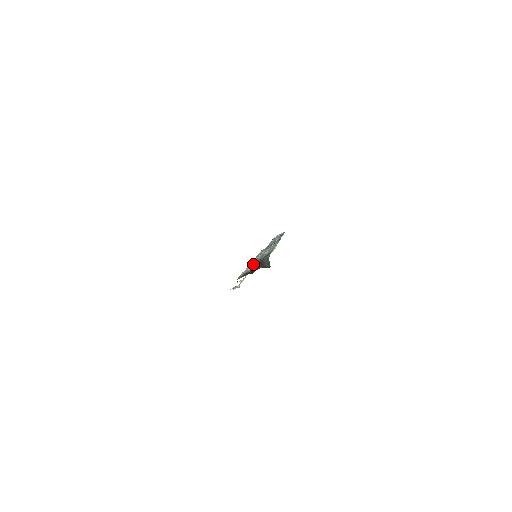
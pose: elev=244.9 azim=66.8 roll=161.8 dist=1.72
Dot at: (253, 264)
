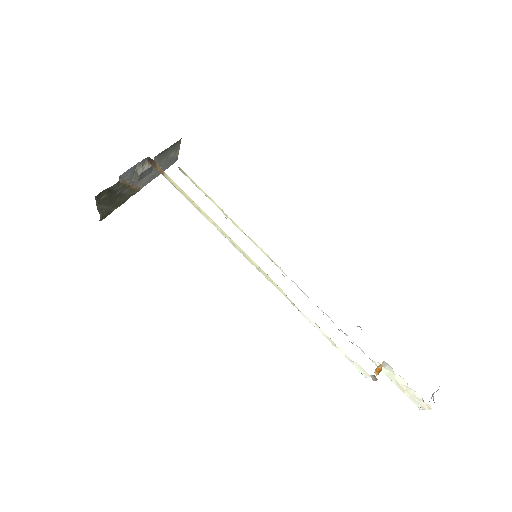
Dot at: occluded
